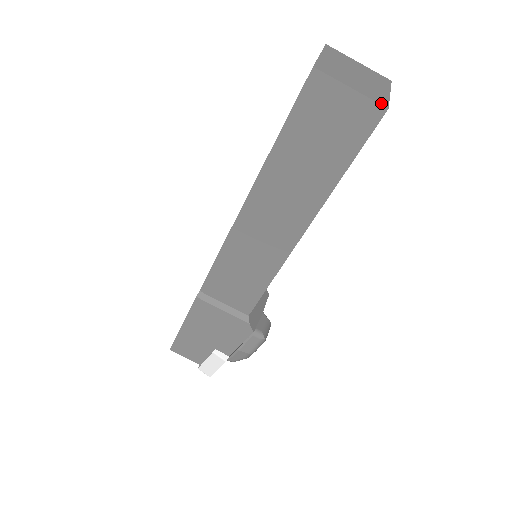
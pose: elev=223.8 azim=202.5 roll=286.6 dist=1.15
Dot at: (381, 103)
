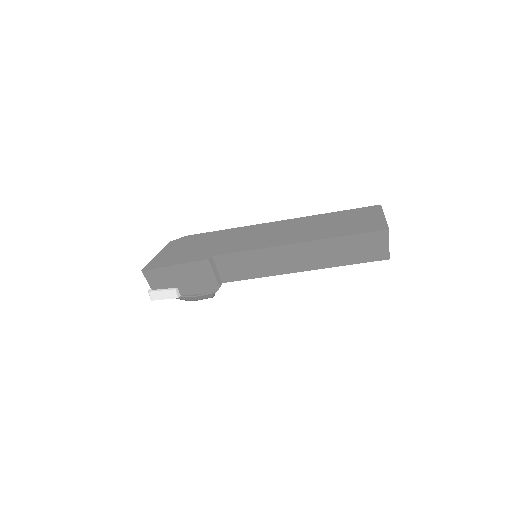
Dot at: (389, 255)
